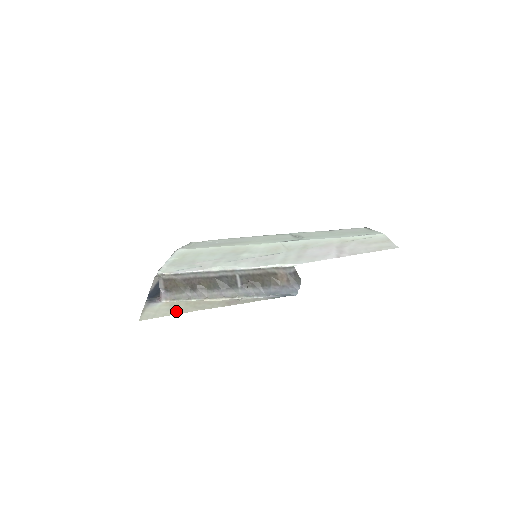
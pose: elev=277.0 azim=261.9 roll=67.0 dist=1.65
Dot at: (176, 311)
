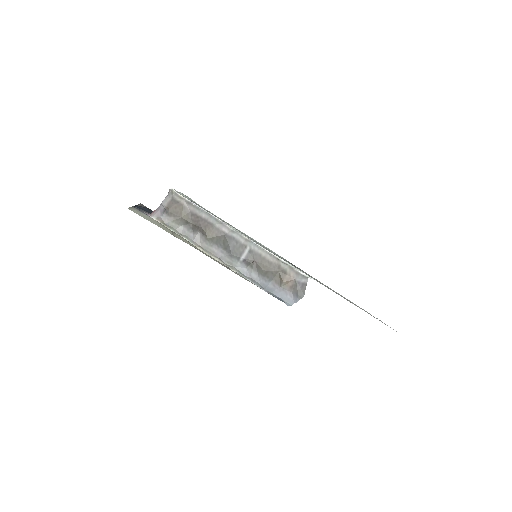
Dot at: (168, 231)
